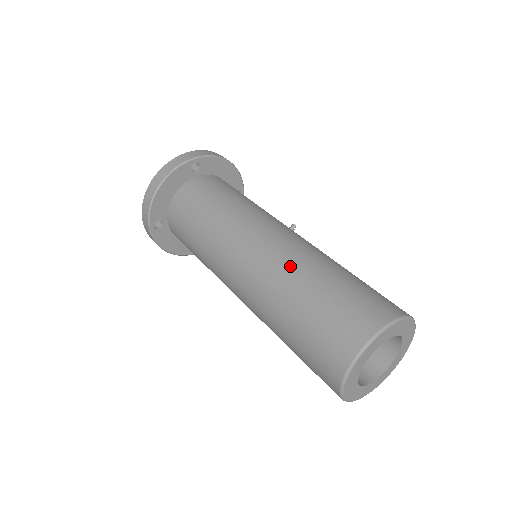
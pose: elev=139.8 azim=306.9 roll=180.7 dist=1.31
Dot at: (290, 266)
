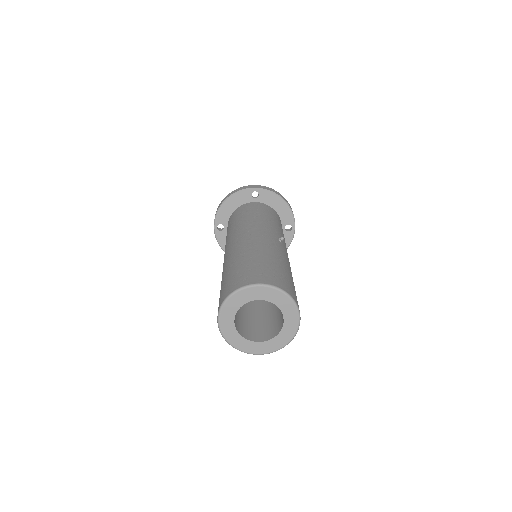
Dot at: (246, 248)
